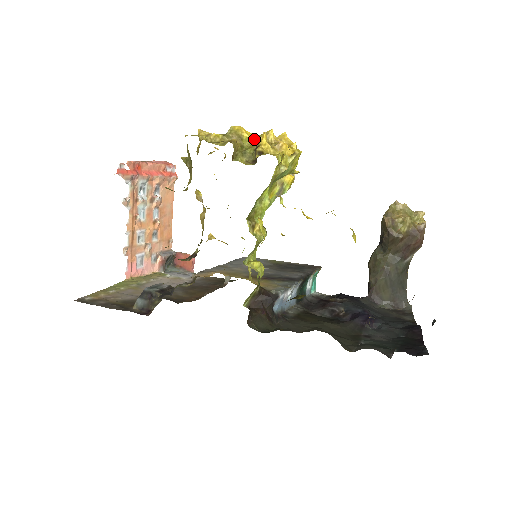
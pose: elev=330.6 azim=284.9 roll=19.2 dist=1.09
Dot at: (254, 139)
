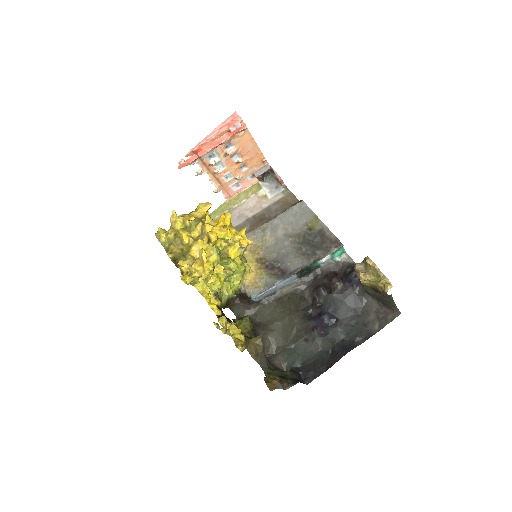
Dot at: (189, 247)
